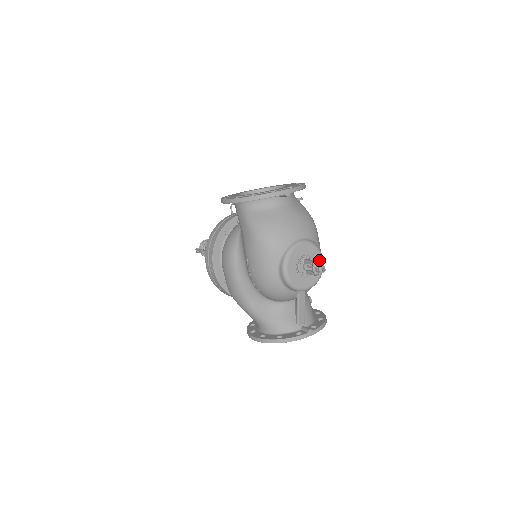
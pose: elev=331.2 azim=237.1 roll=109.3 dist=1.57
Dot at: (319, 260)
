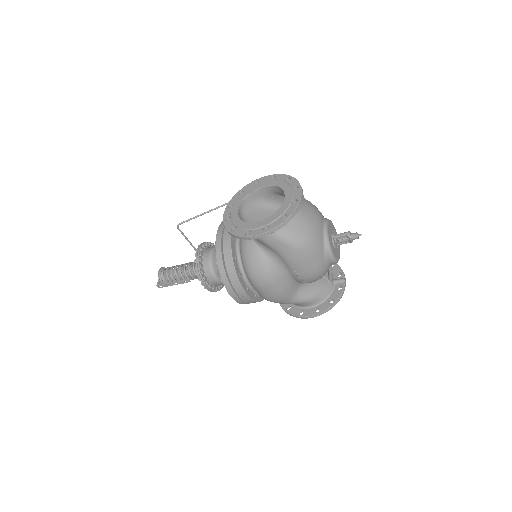
Dot at: (334, 228)
